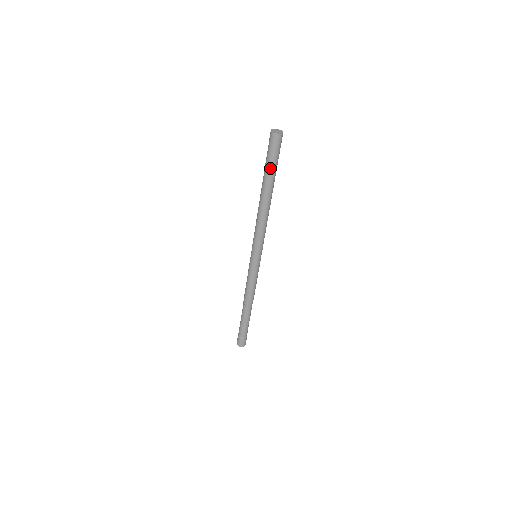
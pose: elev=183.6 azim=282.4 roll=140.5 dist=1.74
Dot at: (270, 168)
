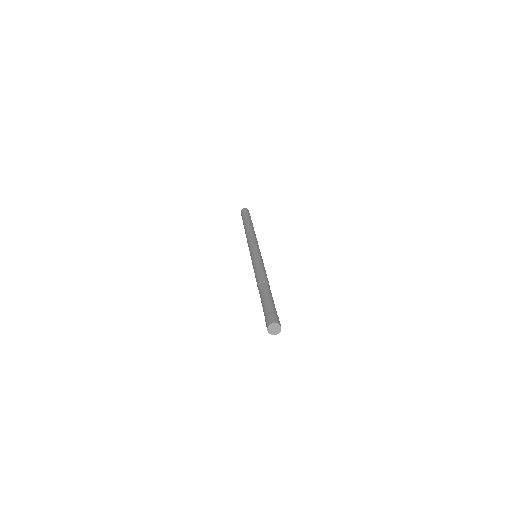
Dot at: (250, 218)
